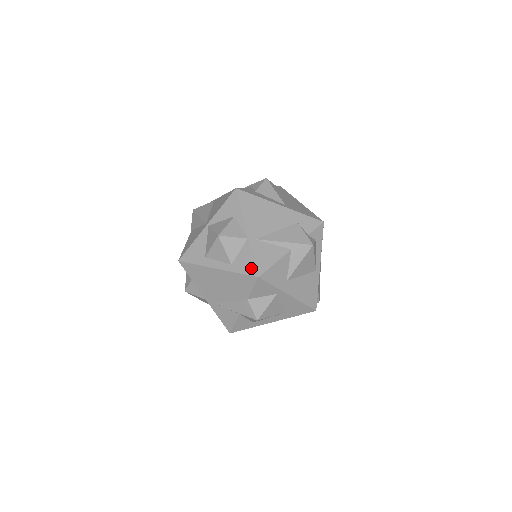
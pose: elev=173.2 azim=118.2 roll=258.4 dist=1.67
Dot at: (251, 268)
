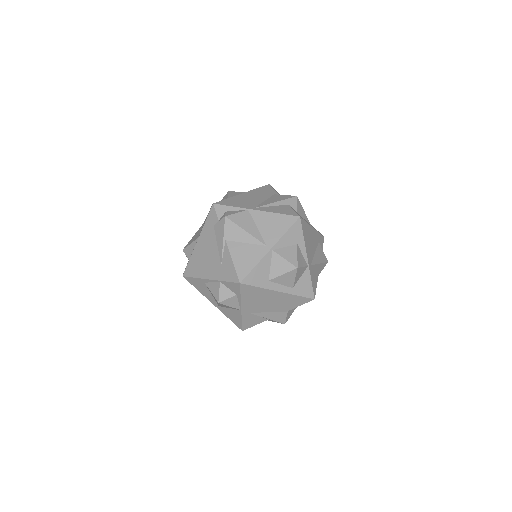
Dot at: (310, 292)
